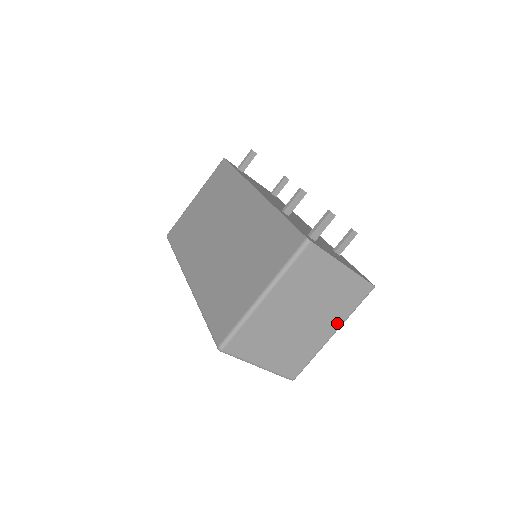
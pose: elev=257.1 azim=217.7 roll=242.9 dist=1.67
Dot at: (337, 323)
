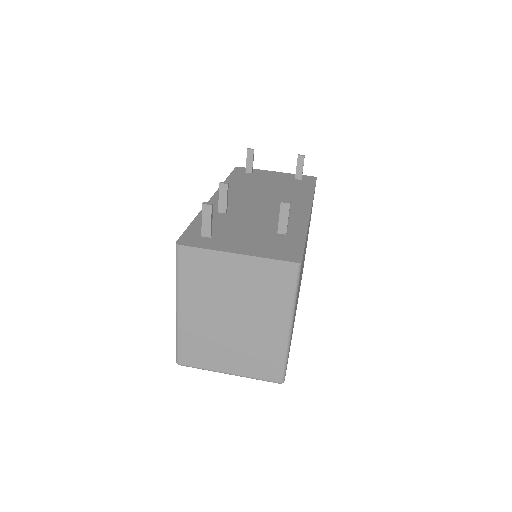
Dot at: (283, 315)
